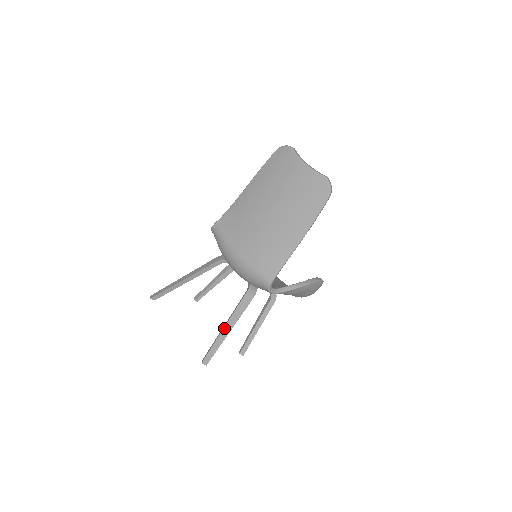
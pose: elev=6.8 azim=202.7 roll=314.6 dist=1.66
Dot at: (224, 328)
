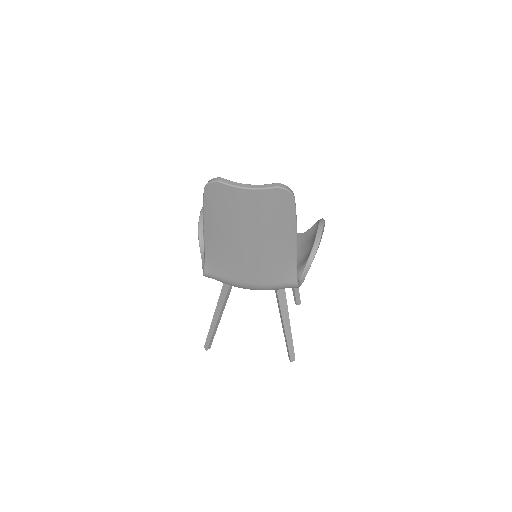
Dot at: (284, 329)
